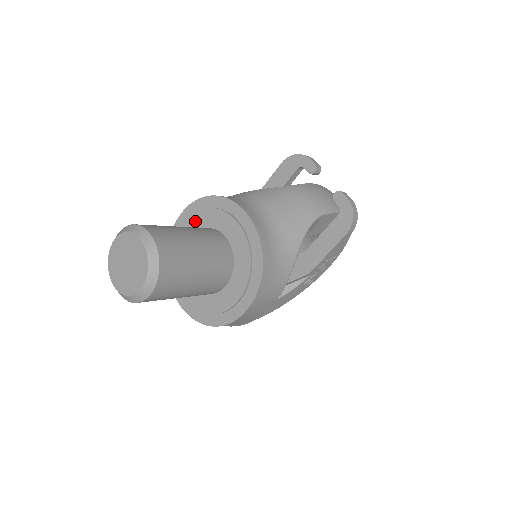
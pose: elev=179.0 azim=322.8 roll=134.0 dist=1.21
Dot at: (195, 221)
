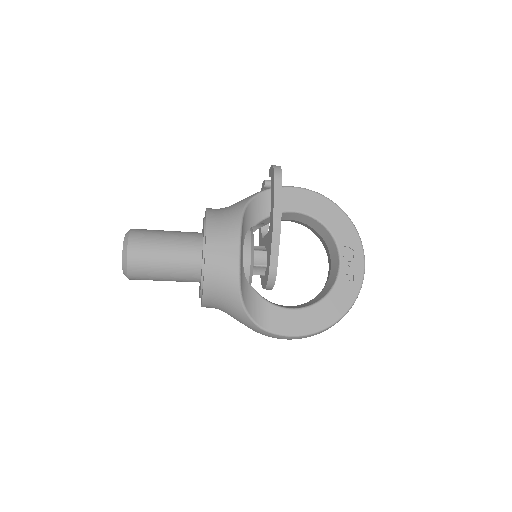
Dot at: occluded
